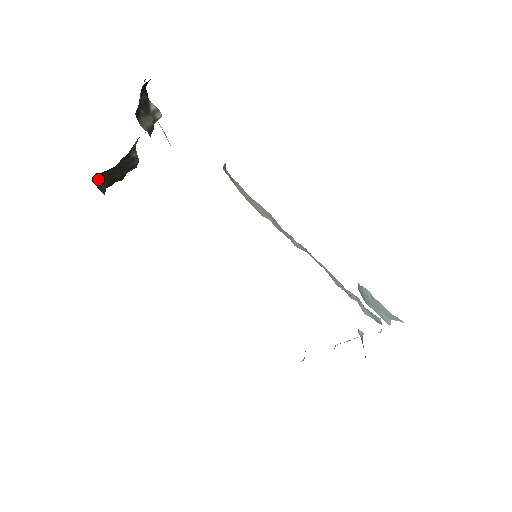
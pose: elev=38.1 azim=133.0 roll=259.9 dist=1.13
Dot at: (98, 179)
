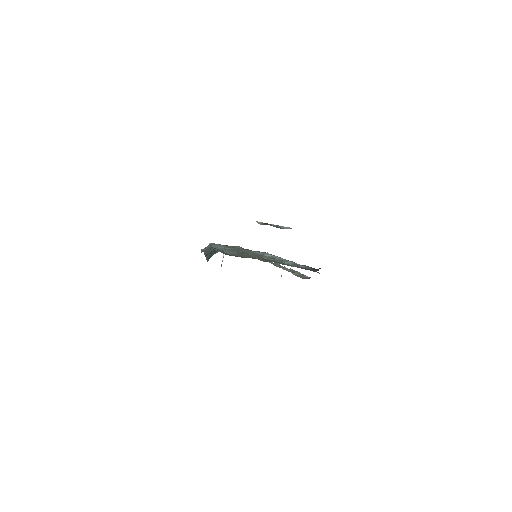
Dot at: occluded
